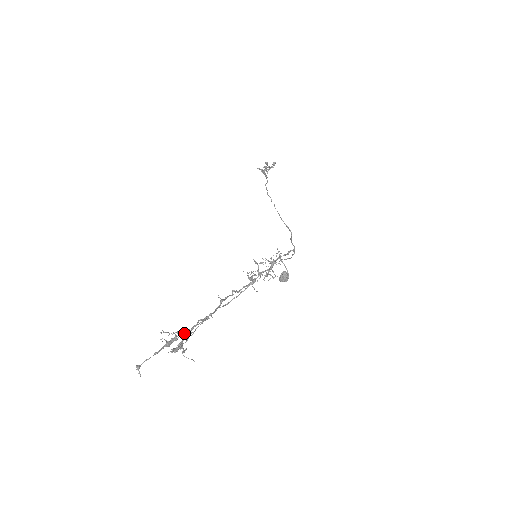
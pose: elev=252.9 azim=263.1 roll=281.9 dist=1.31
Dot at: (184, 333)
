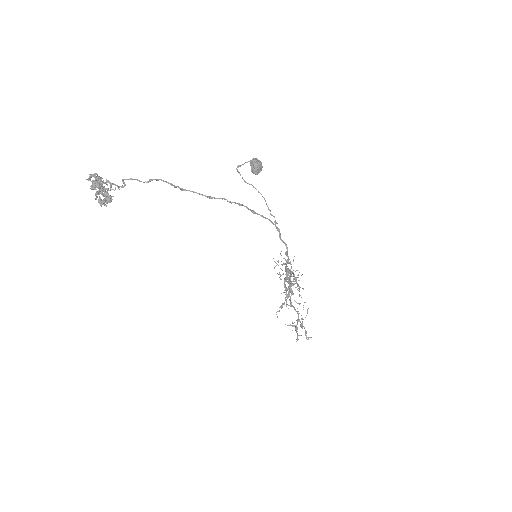
Dot at: occluded
